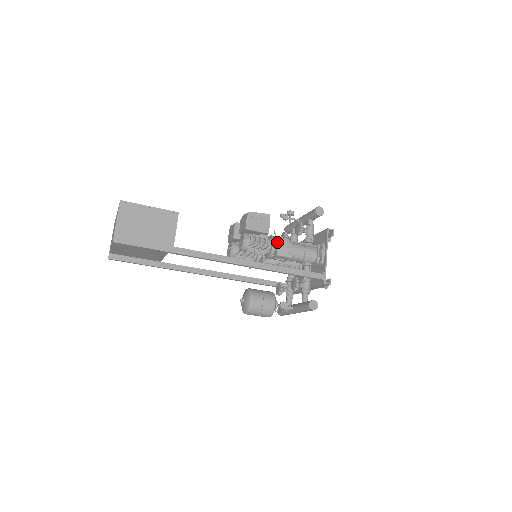
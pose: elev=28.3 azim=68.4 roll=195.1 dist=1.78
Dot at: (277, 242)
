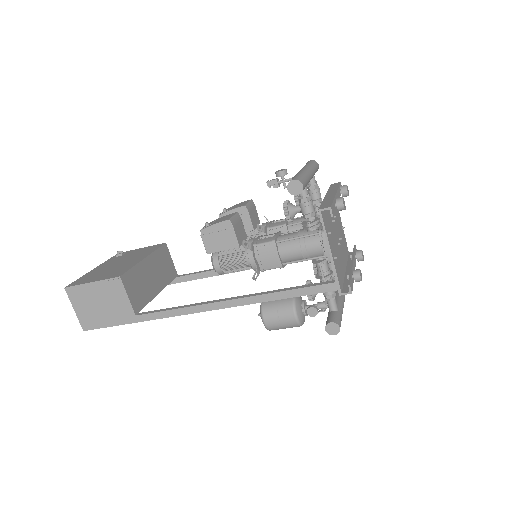
Dot at: (255, 254)
